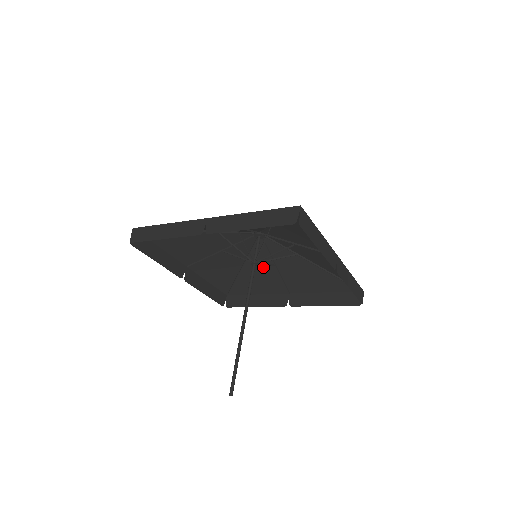
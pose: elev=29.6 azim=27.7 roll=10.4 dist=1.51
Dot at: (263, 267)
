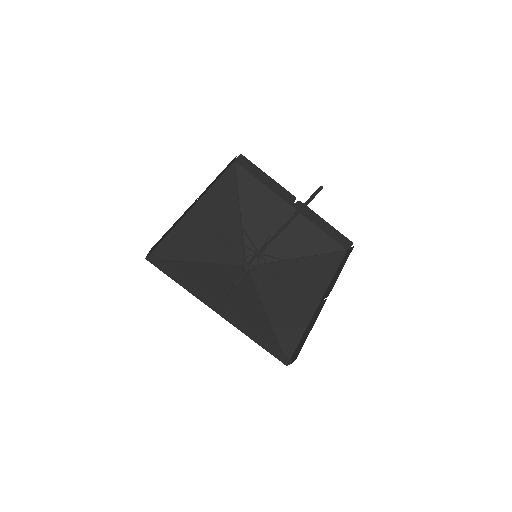
Dot at: (278, 296)
